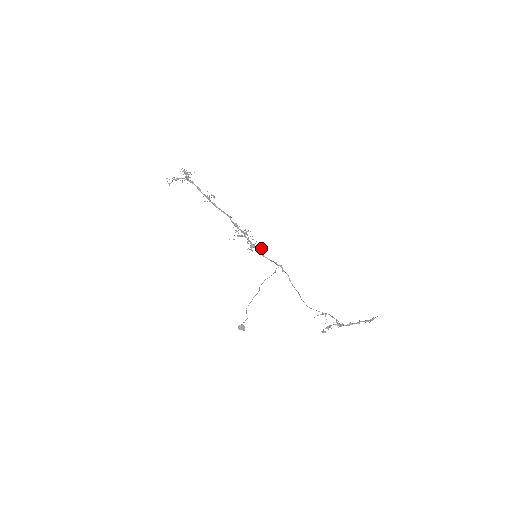
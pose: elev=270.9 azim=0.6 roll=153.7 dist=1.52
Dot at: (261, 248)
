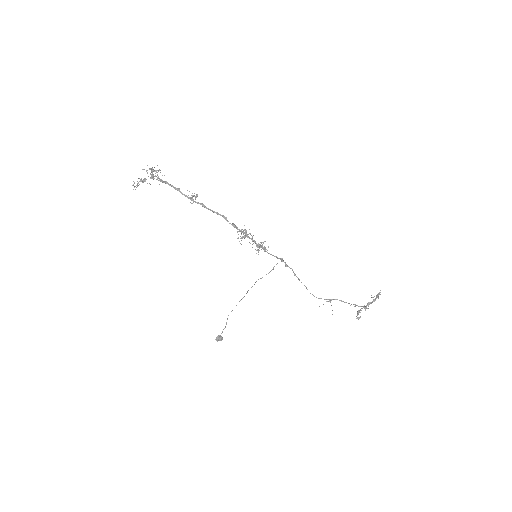
Dot at: (264, 246)
